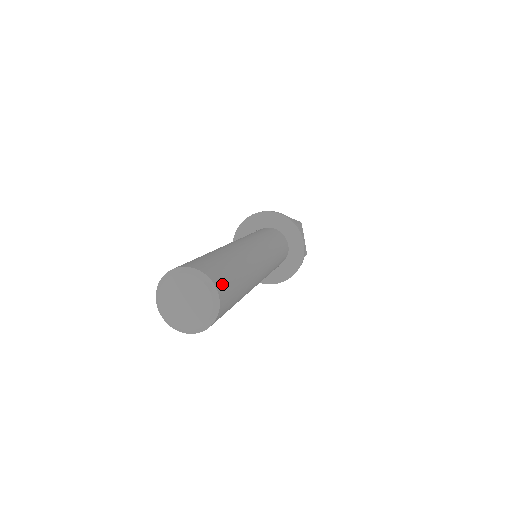
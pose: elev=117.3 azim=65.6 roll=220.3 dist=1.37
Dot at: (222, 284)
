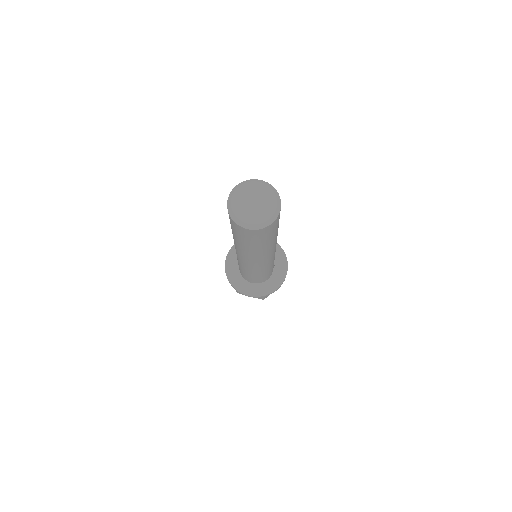
Dot at: occluded
